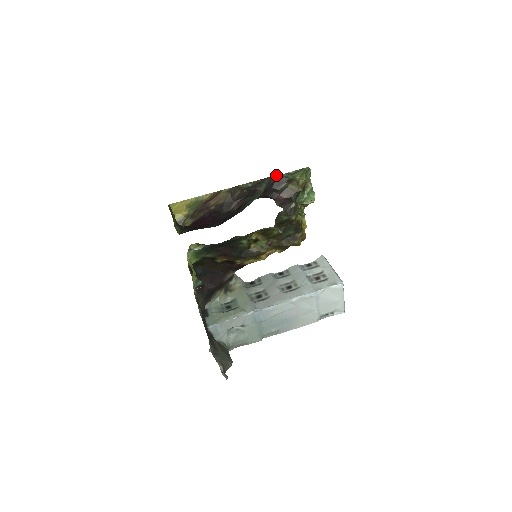
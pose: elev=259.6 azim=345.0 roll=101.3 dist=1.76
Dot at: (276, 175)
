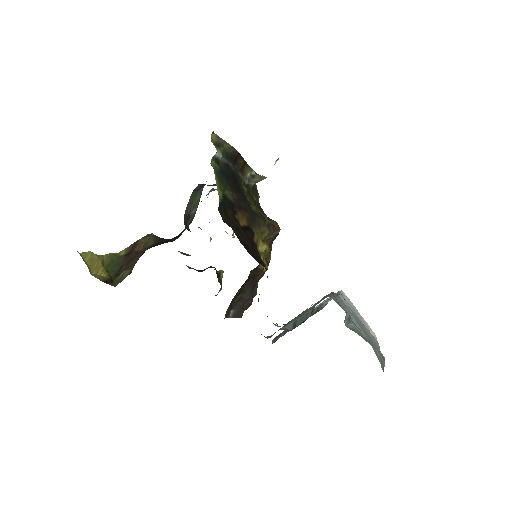
Dot at: occluded
